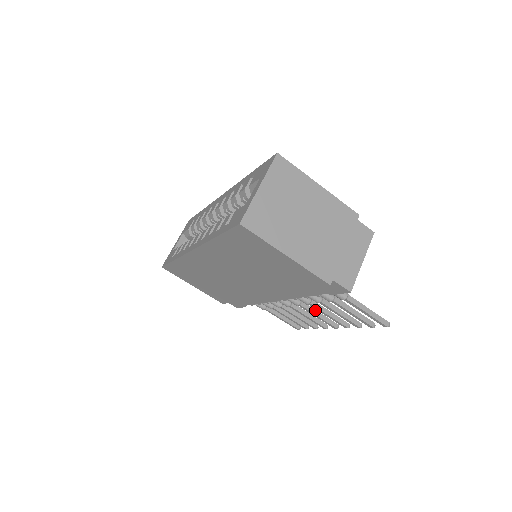
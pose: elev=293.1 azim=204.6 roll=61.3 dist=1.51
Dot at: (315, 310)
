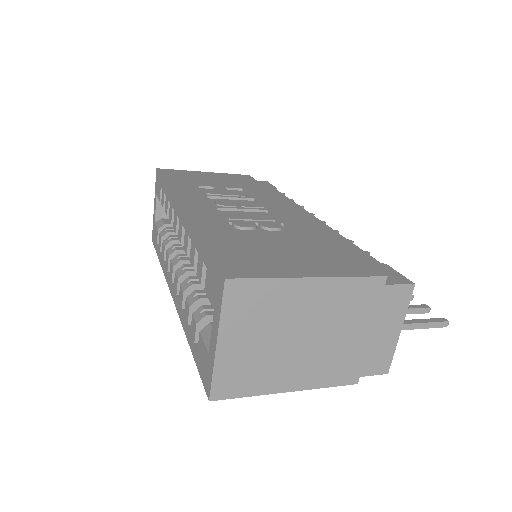
Dot at: occluded
